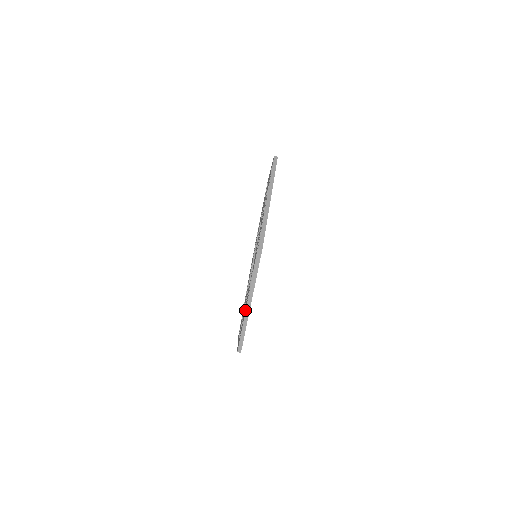
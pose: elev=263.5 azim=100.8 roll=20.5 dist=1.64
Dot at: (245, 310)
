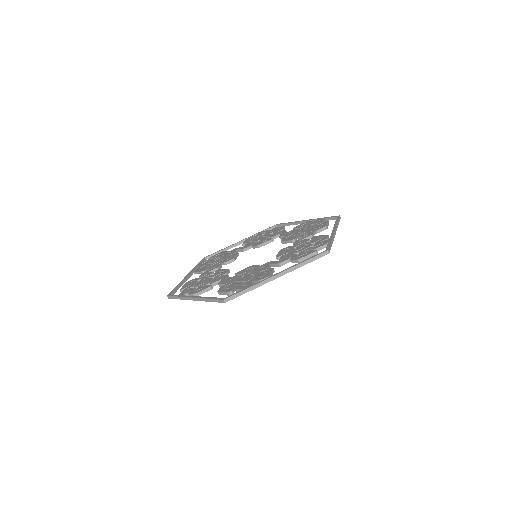
Dot at: (190, 296)
